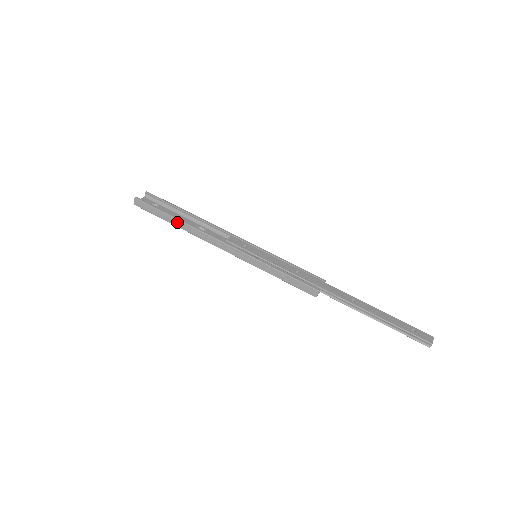
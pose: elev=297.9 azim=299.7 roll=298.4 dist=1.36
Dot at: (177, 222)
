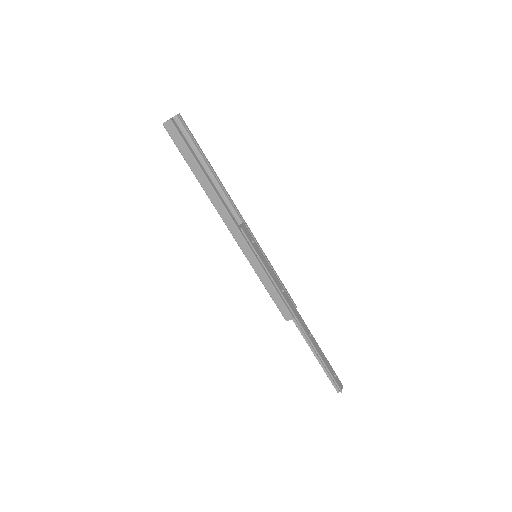
Dot at: (203, 179)
